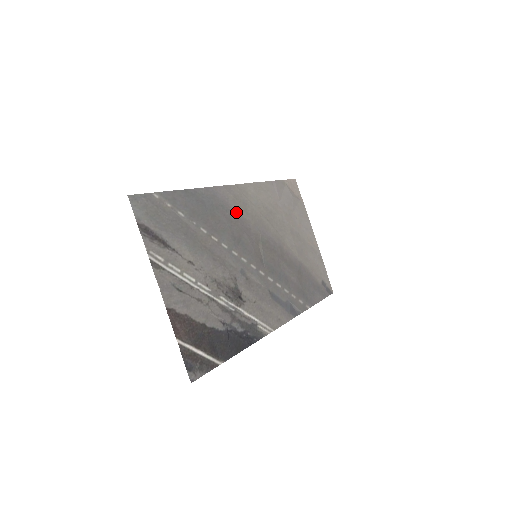
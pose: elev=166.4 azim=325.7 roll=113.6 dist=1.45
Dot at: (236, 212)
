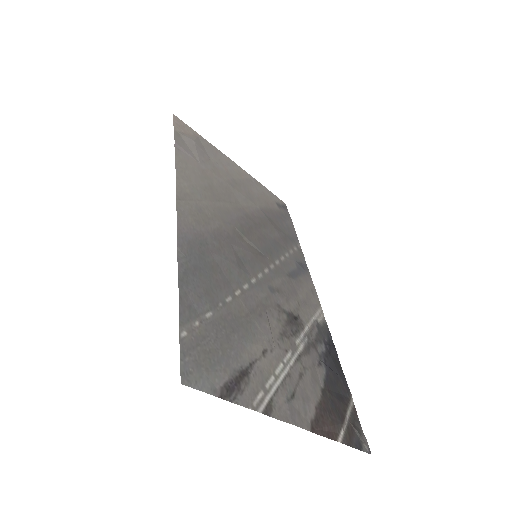
Dot at: (209, 232)
